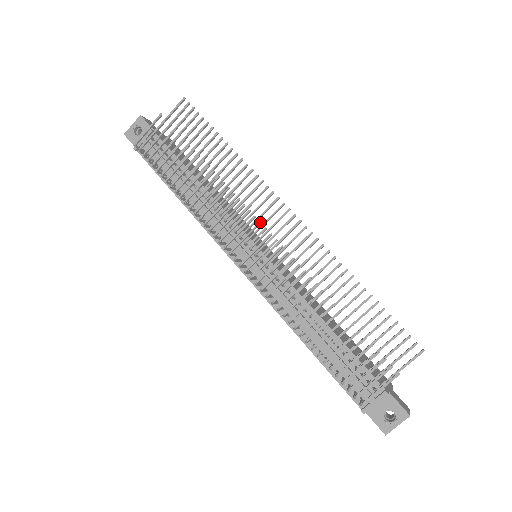
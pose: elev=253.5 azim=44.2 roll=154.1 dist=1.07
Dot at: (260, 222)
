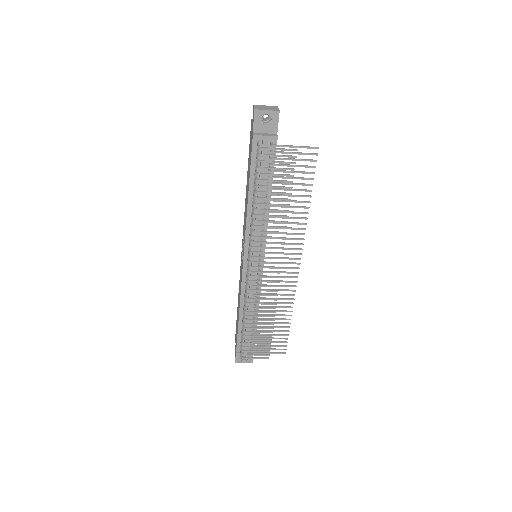
Dot at: occluded
